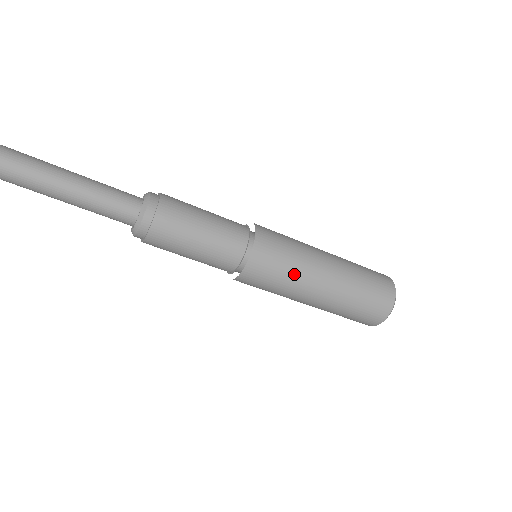
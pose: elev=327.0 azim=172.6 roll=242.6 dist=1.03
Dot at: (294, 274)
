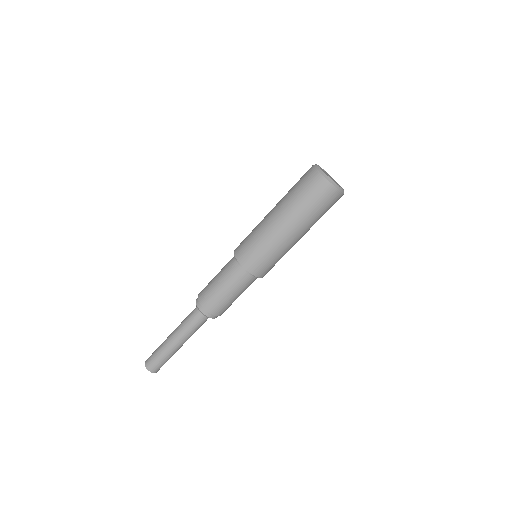
Dot at: (283, 255)
